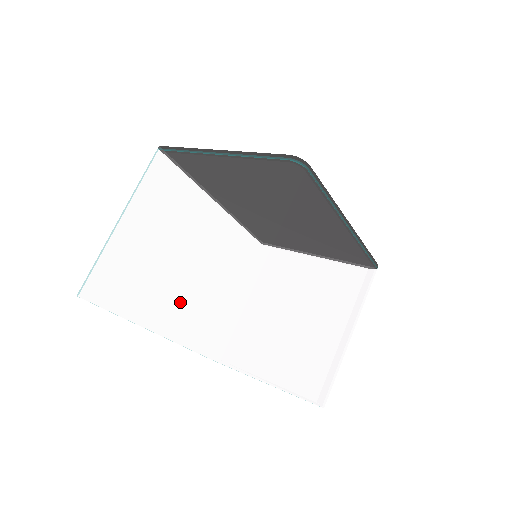
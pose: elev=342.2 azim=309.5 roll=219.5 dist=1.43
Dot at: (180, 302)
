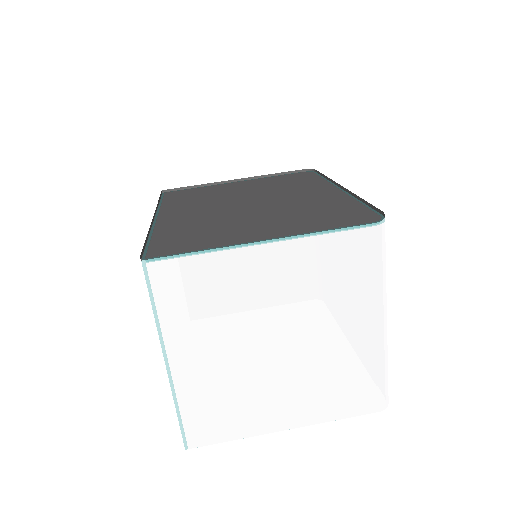
Dot at: (333, 392)
